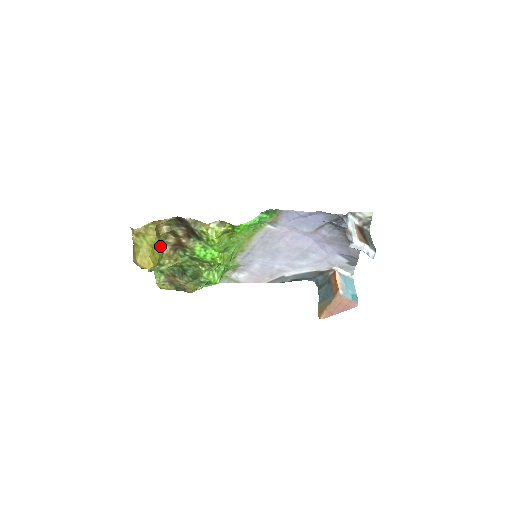
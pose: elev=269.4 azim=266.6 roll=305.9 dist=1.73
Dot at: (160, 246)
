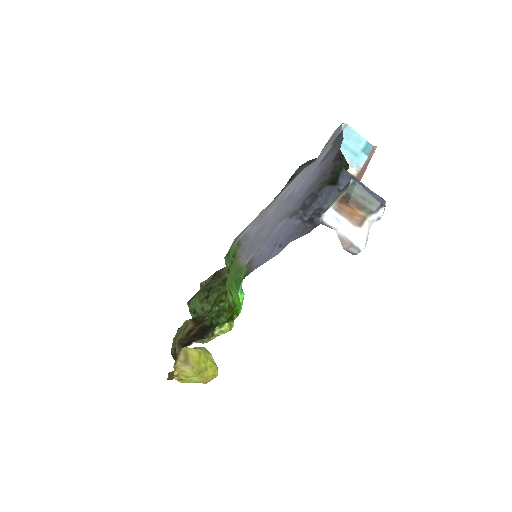
Dot at: (199, 358)
